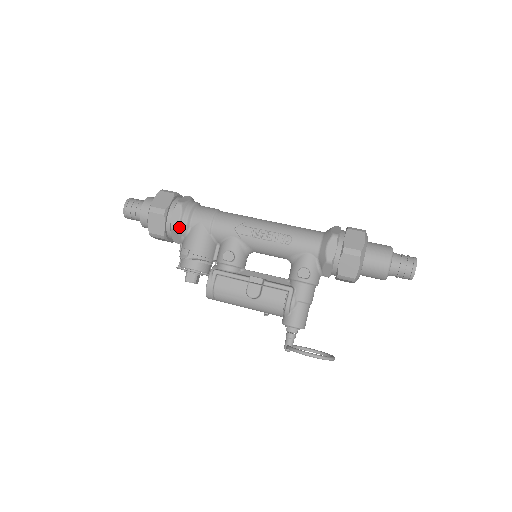
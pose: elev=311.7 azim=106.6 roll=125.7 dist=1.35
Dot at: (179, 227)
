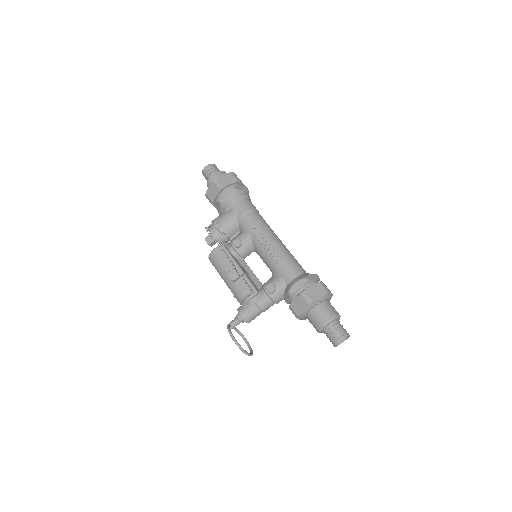
Dot at: (223, 203)
